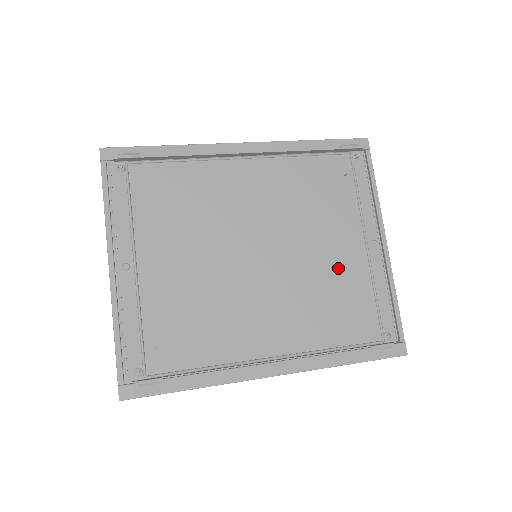
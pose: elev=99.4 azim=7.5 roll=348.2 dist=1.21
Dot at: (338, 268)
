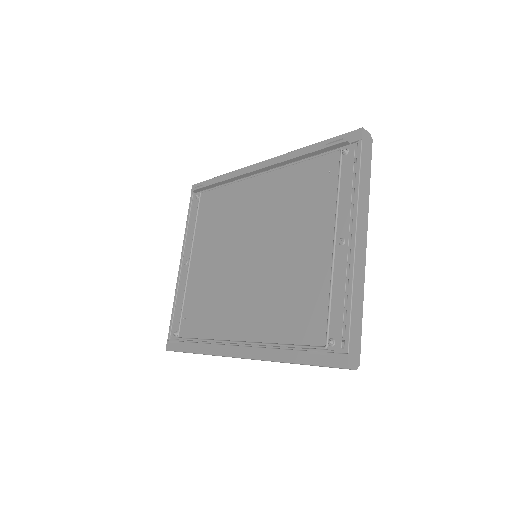
Dot at: (304, 267)
